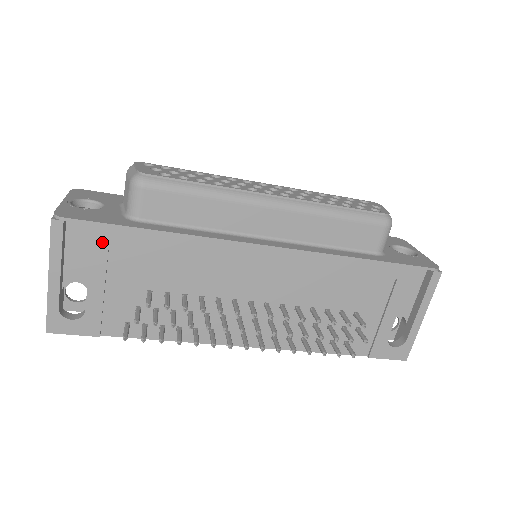
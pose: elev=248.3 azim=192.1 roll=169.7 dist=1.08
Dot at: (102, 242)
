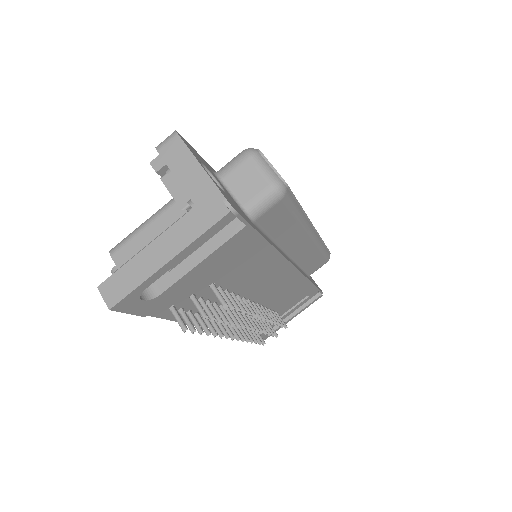
Dot at: (235, 241)
